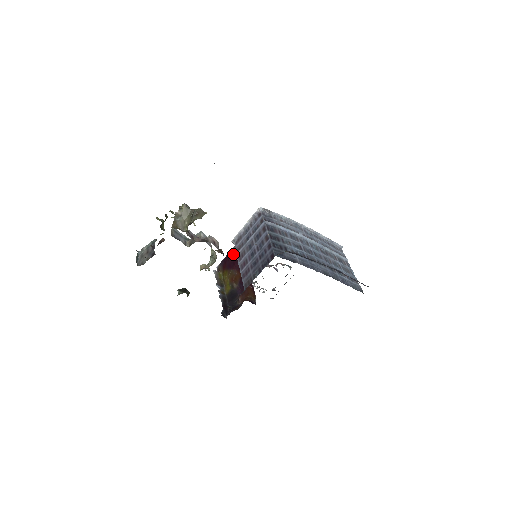
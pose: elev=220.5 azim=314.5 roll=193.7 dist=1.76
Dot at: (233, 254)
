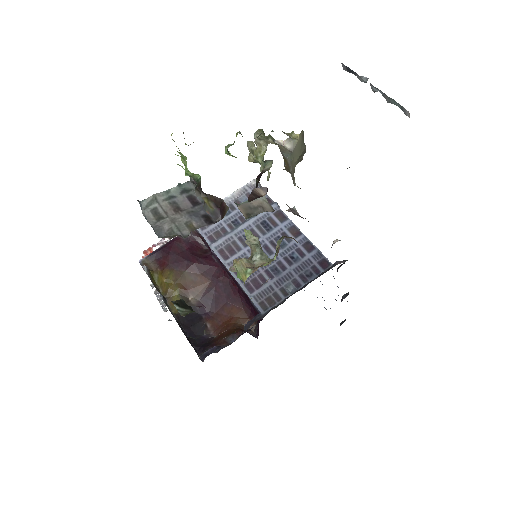
Dot at: (186, 243)
